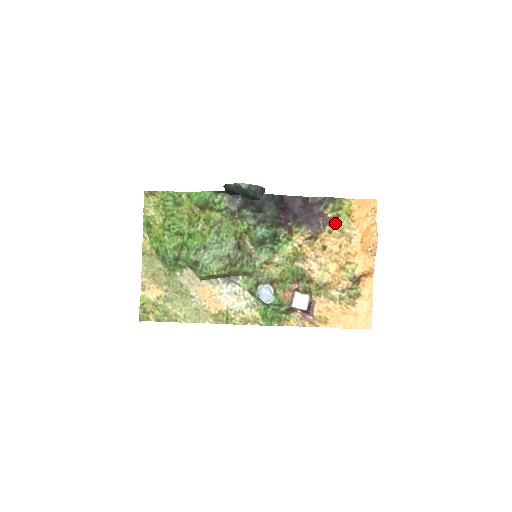
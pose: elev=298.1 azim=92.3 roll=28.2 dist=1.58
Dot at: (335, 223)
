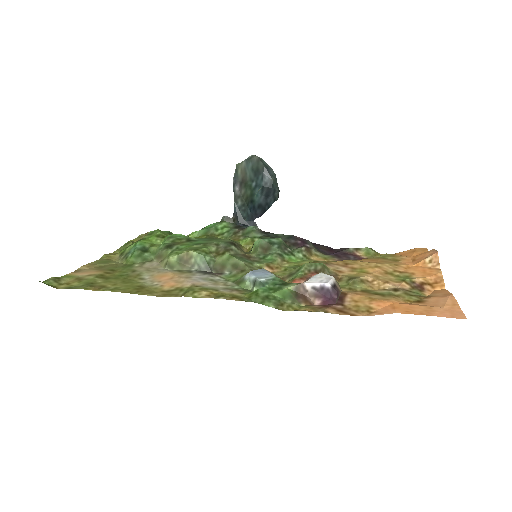
Dot at: occluded
